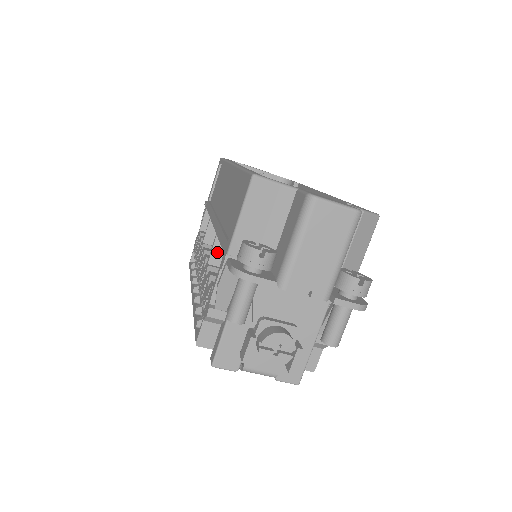
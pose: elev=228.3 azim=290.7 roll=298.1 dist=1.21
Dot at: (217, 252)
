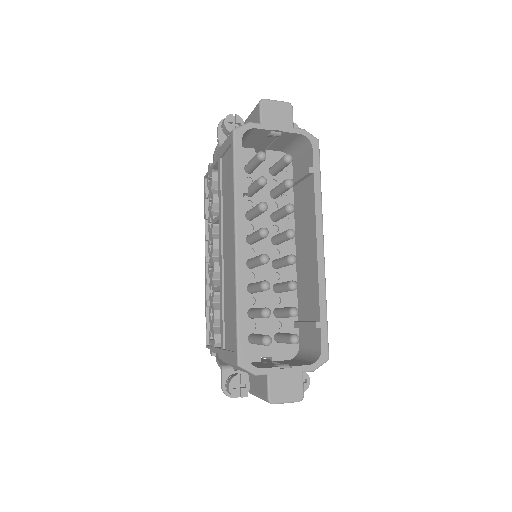
Dot at: occluded
